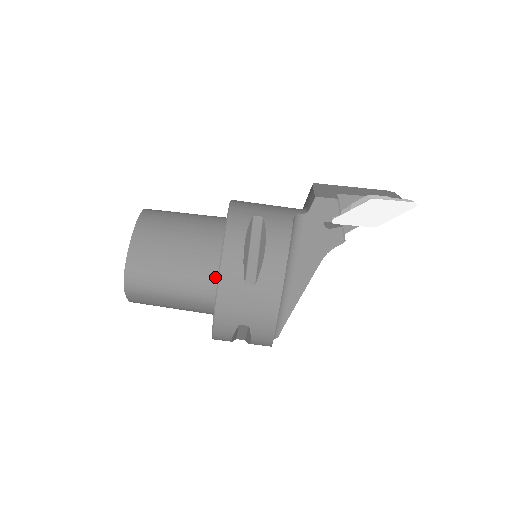
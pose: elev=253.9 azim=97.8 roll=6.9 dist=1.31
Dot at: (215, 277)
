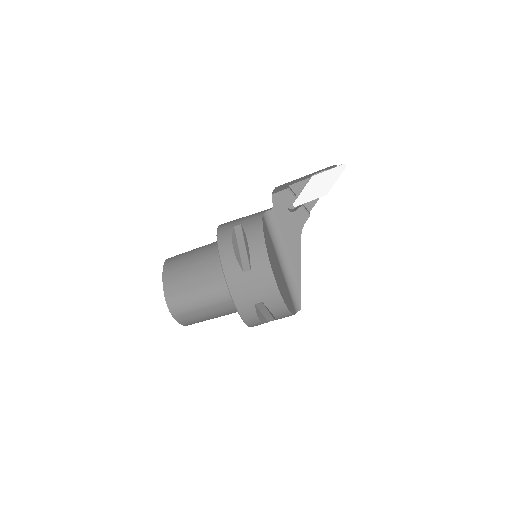
Dot at: occluded
